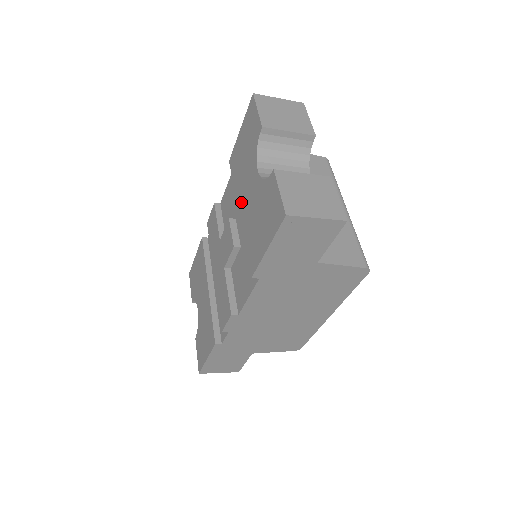
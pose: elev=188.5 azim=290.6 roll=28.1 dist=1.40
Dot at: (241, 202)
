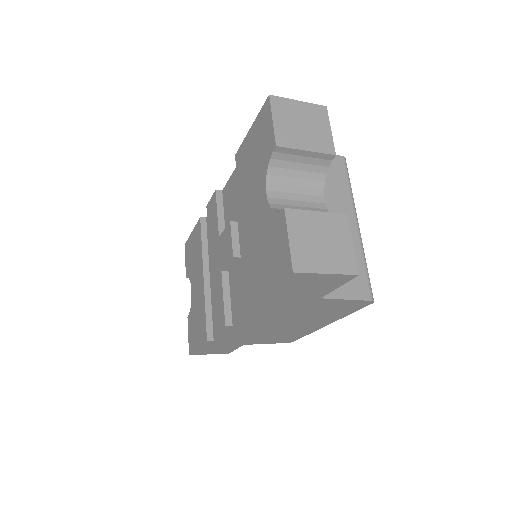
Dot at: (245, 215)
